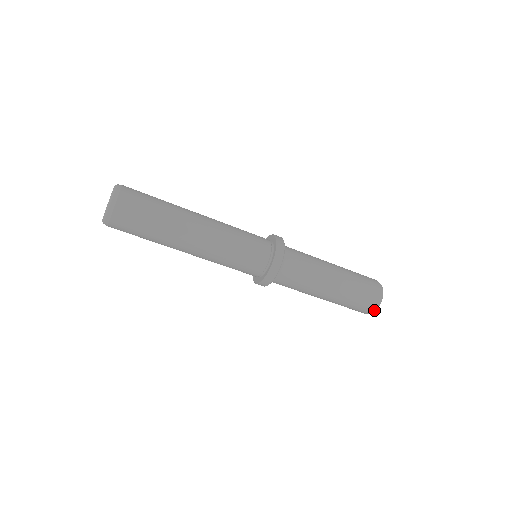
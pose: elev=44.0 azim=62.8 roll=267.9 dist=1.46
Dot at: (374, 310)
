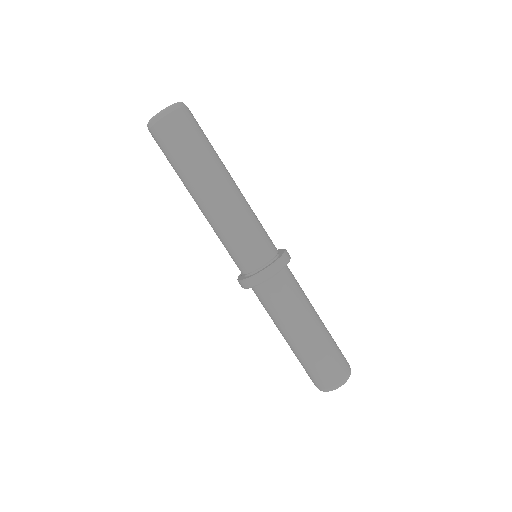
Dot at: (333, 388)
